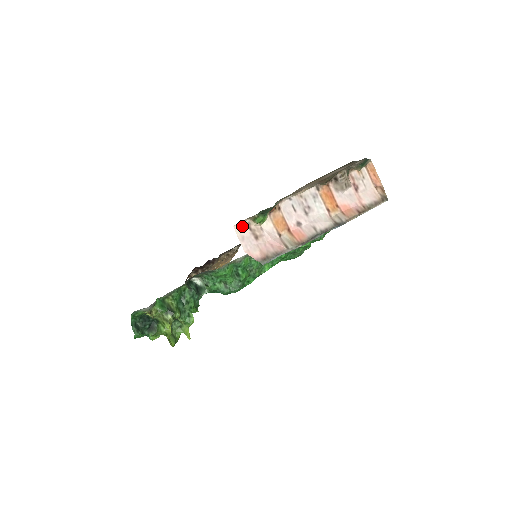
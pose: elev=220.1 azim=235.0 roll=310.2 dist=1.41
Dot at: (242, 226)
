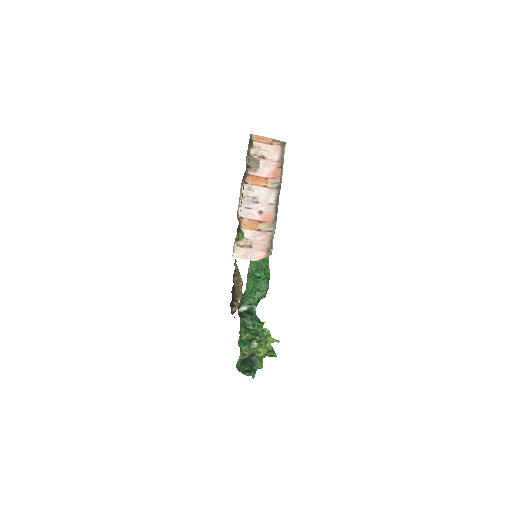
Dot at: (236, 251)
